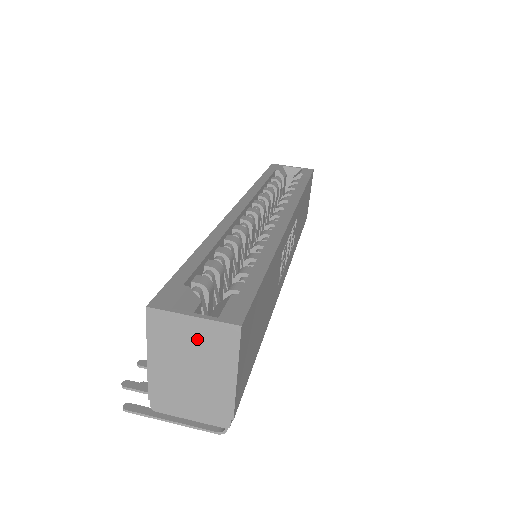
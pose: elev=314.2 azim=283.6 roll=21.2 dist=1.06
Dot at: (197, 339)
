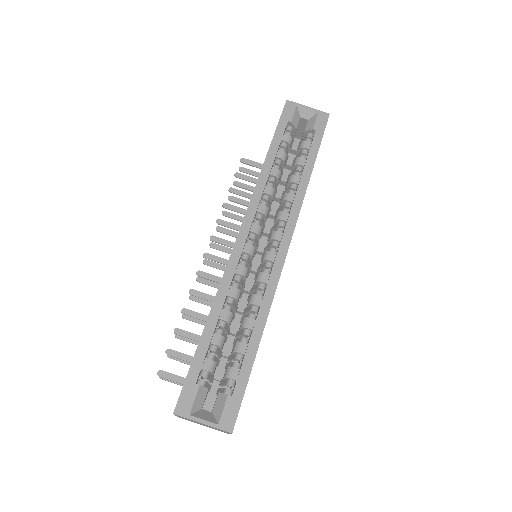
Dot at: (206, 425)
